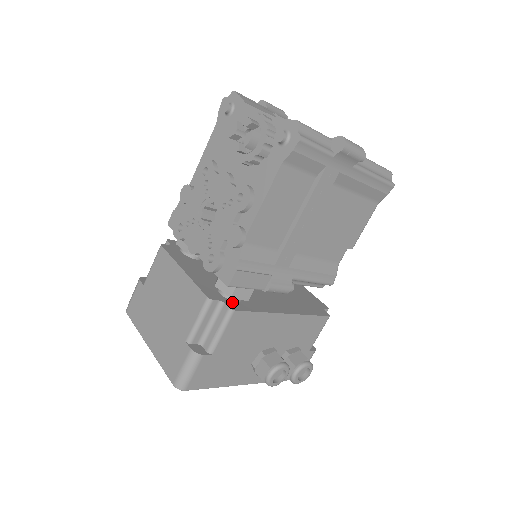
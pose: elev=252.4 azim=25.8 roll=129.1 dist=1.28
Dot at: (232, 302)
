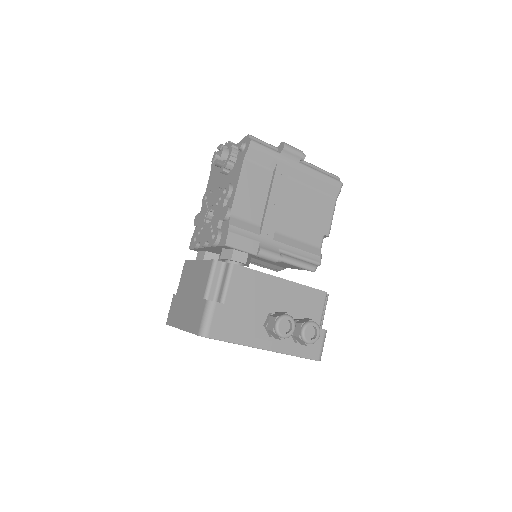
Dot at: occluded
